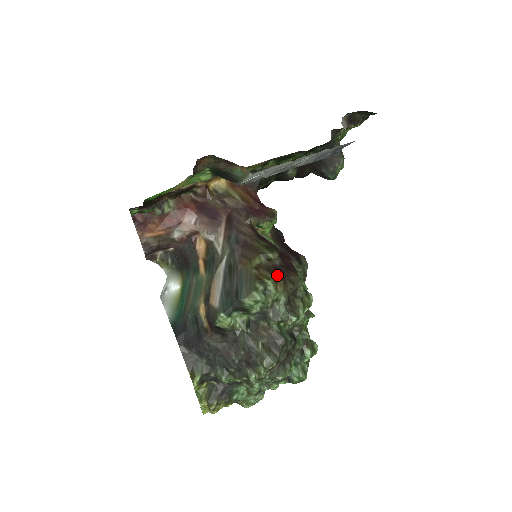
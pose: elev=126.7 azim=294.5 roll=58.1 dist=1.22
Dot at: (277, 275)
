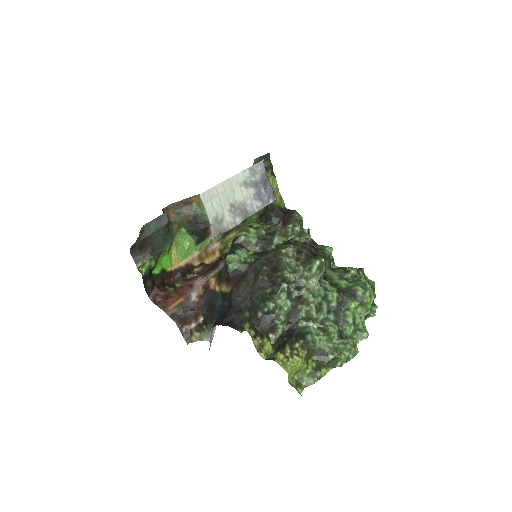
Dot at: occluded
